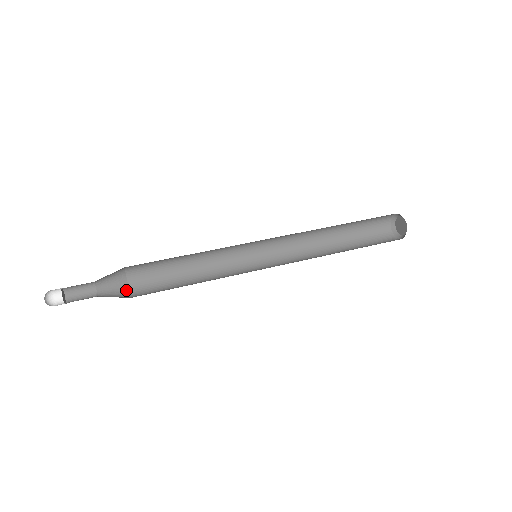
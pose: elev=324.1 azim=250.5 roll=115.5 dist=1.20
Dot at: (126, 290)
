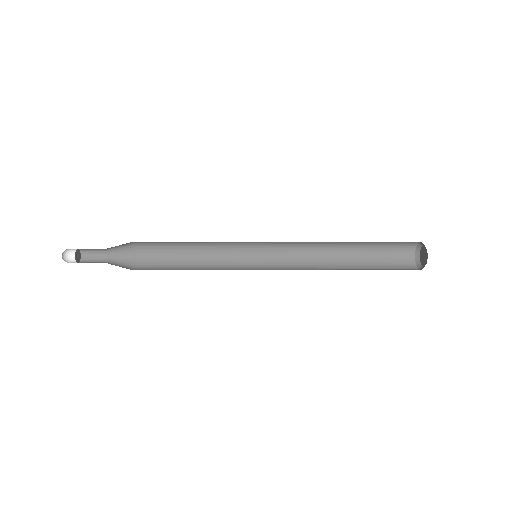
Dot at: (131, 269)
